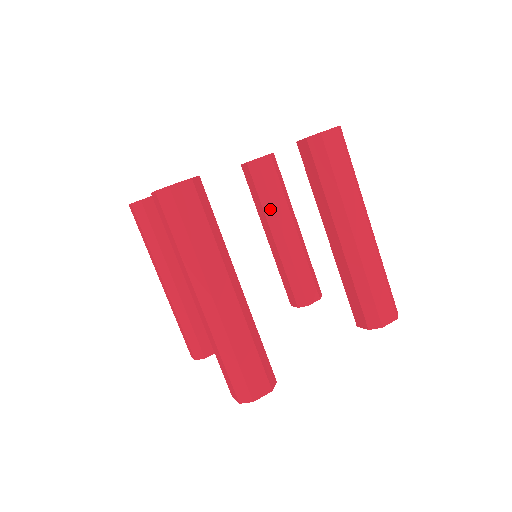
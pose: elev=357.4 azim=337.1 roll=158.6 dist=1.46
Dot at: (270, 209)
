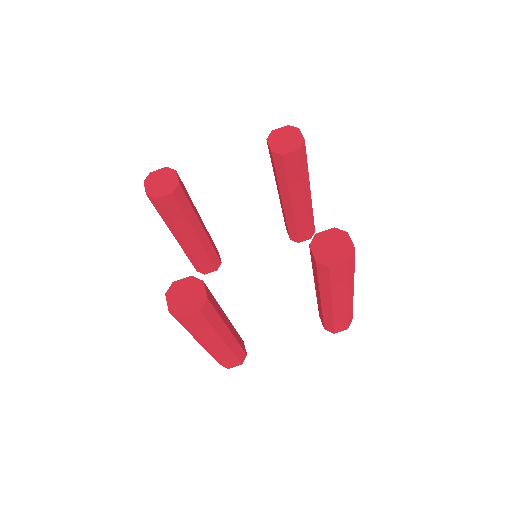
Dot at: (285, 188)
